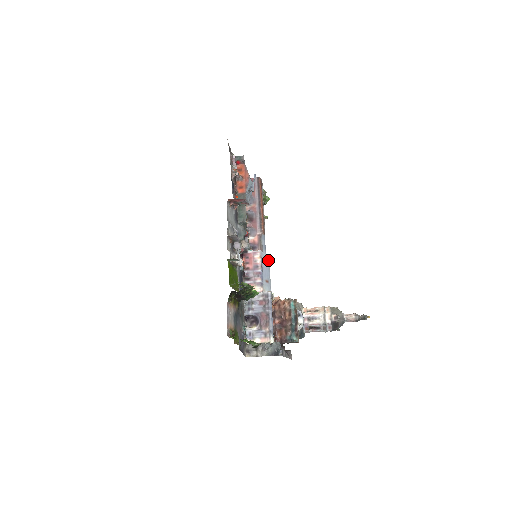
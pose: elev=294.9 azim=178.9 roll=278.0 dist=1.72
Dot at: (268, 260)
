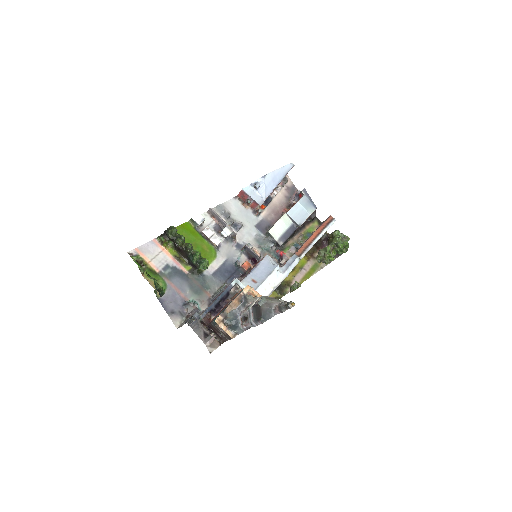
Dot at: (273, 268)
